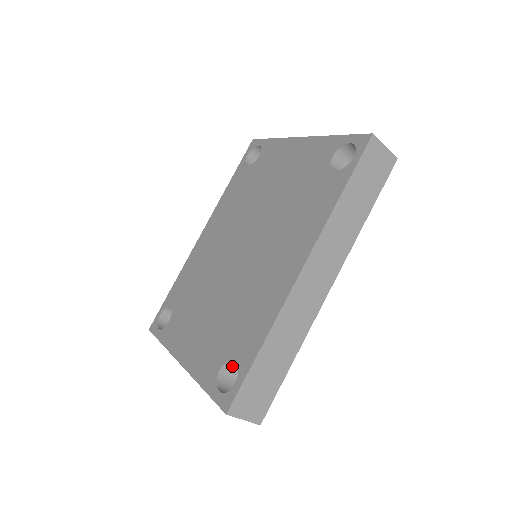
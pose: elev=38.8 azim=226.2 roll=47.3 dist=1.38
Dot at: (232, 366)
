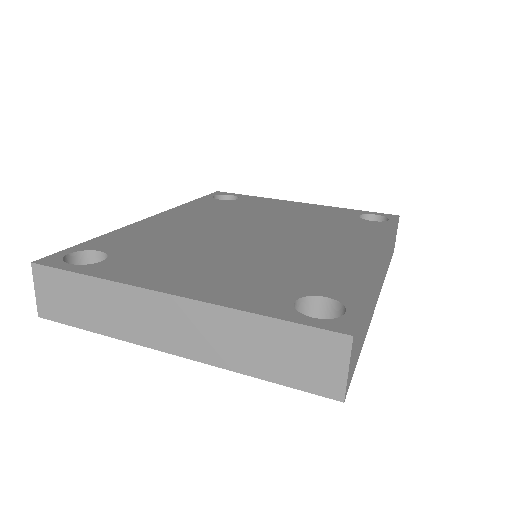
Dot at: (300, 311)
